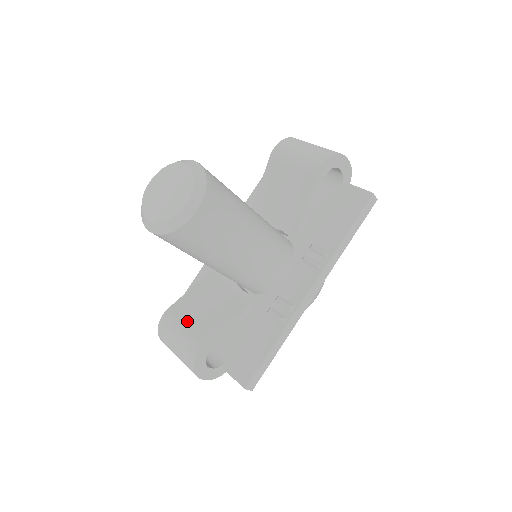
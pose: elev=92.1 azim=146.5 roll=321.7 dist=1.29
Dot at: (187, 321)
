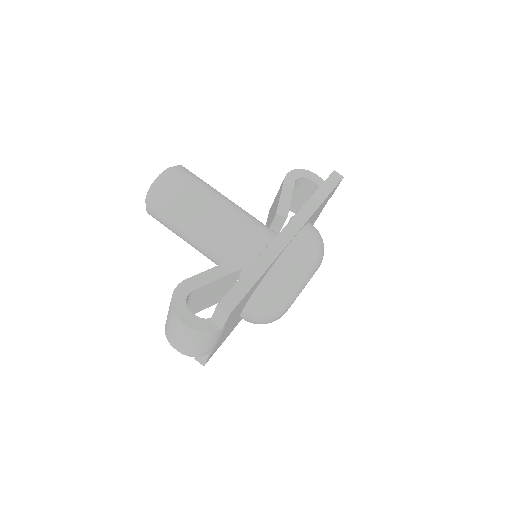
Dot at: occluded
